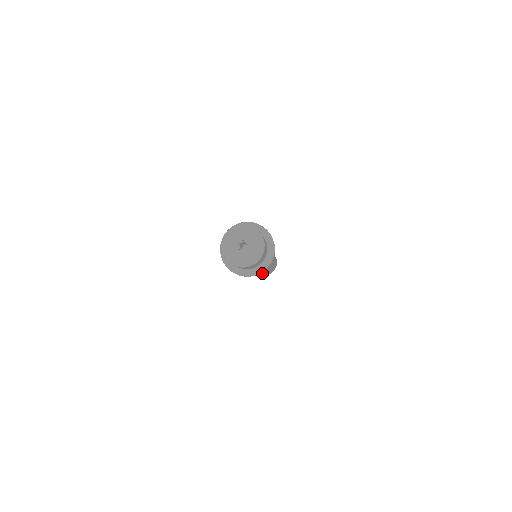
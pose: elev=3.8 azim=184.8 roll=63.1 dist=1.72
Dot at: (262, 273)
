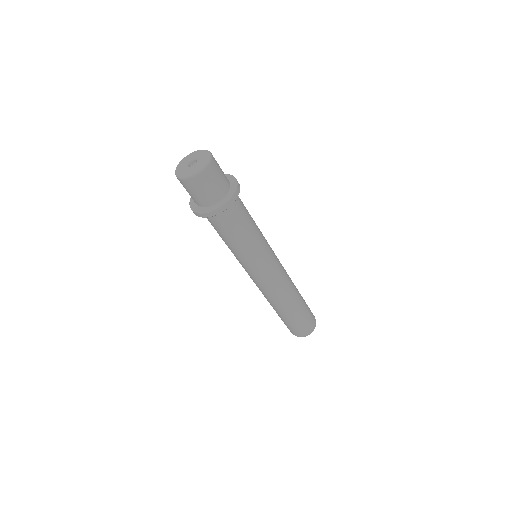
Dot at: (268, 299)
